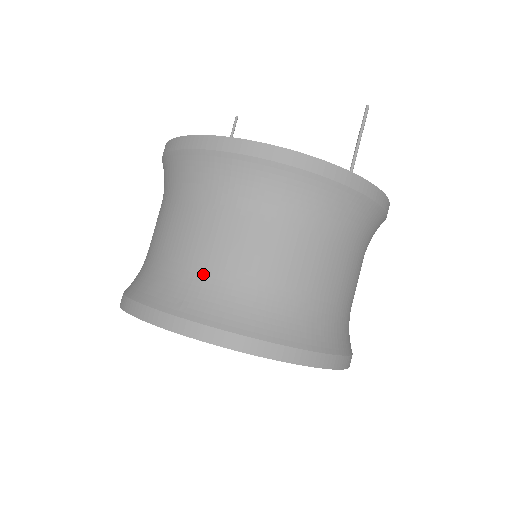
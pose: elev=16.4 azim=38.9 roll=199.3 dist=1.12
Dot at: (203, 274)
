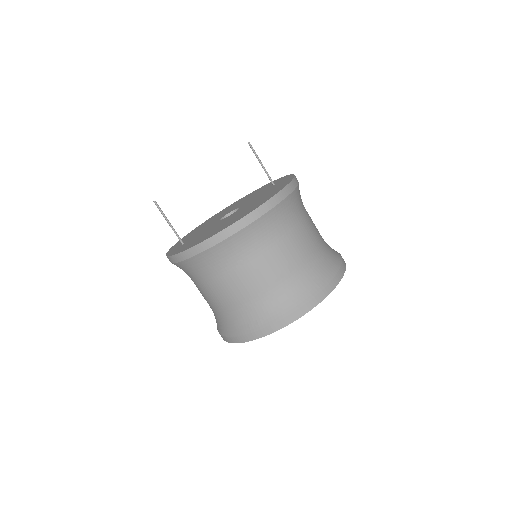
Dot at: (308, 266)
